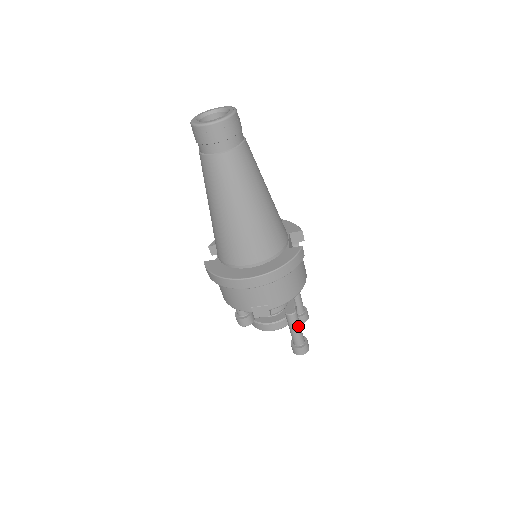
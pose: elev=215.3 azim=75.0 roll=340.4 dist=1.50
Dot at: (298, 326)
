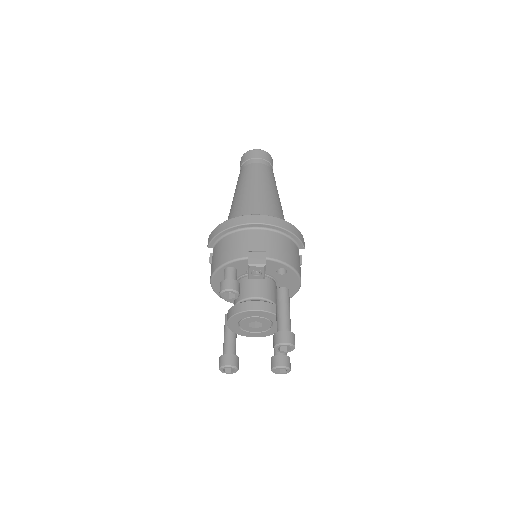
Dot at: (288, 306)
